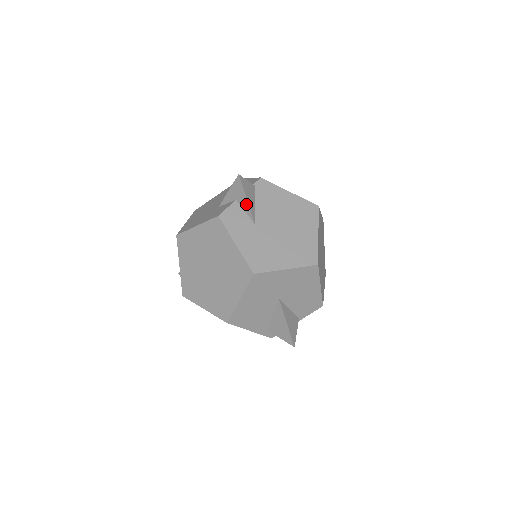
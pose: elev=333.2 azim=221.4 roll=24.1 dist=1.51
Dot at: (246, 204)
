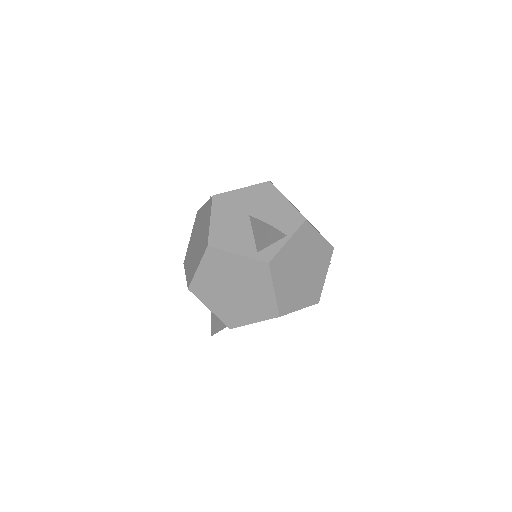
Dot at: occluded
